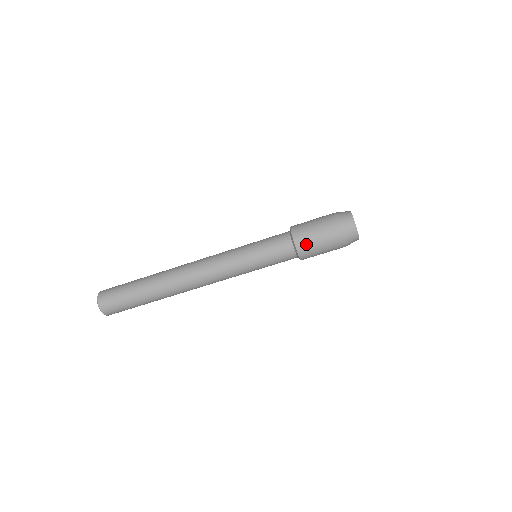
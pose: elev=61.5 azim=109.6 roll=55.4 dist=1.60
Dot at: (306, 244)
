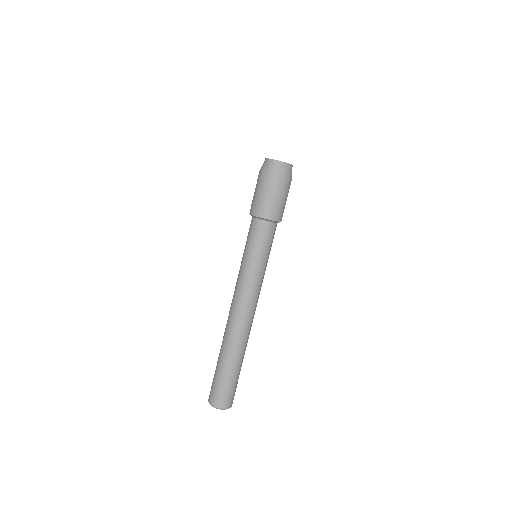
Dot at: (258, 206)
